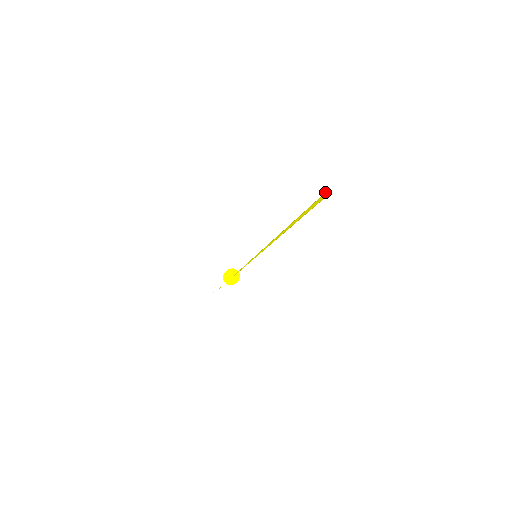
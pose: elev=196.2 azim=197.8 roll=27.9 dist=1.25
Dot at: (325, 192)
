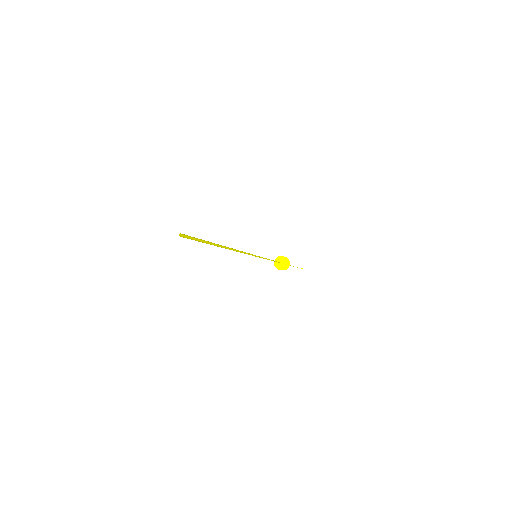
Dot at: (182, 234)
